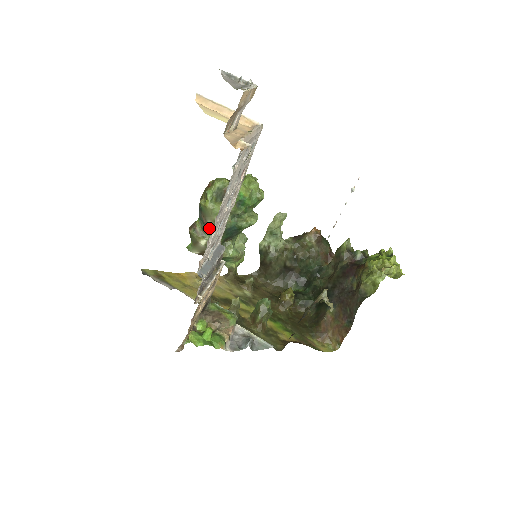
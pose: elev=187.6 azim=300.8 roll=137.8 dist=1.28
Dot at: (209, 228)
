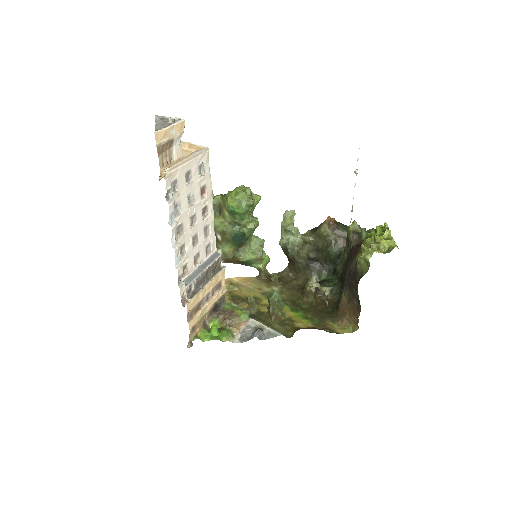
Dot at: (220, 239)
